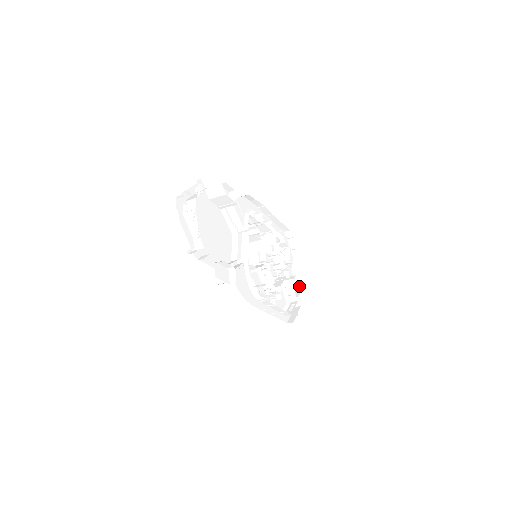
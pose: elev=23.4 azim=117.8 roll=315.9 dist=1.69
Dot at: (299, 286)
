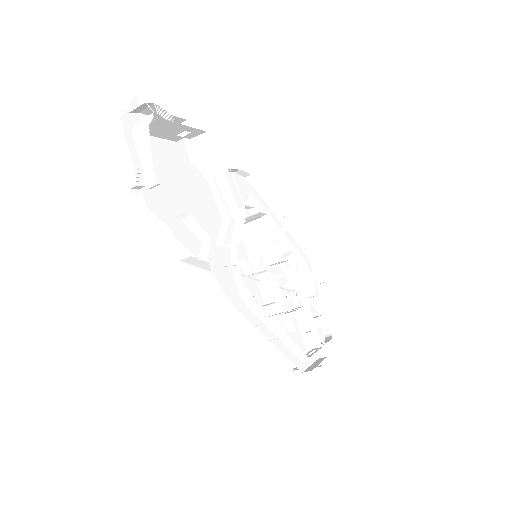
Dot at: (328, 337)
